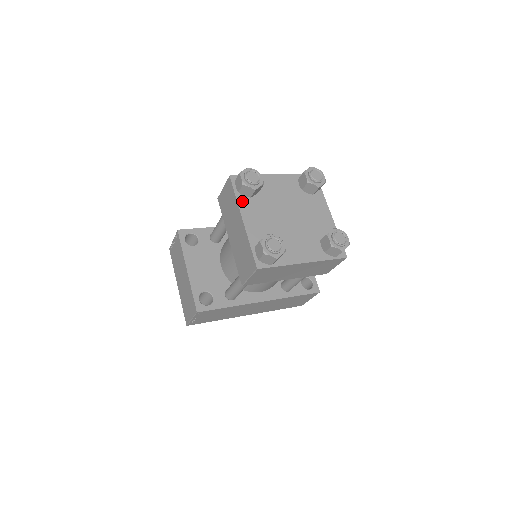
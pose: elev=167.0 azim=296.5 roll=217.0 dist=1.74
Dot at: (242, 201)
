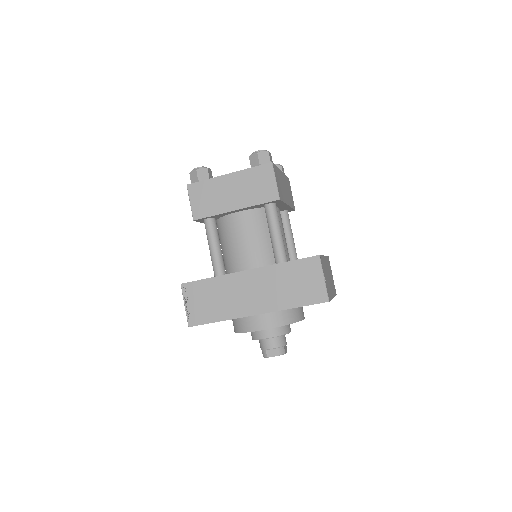
Dot at: occluded
